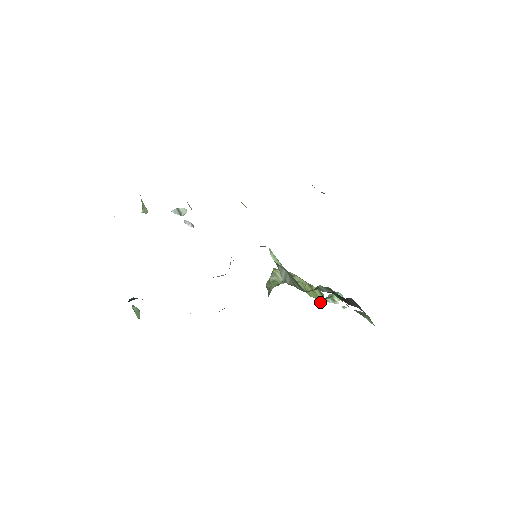
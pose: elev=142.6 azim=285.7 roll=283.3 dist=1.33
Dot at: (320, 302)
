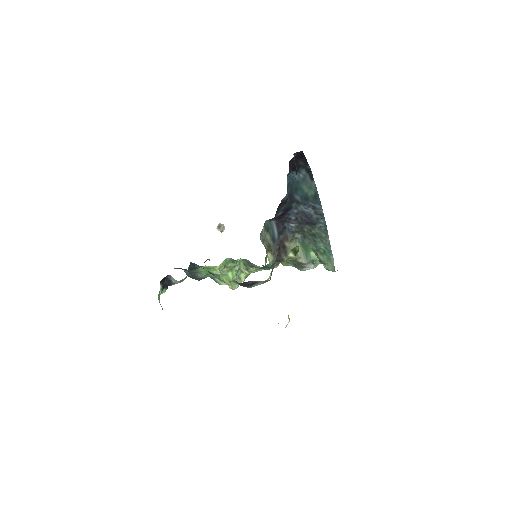
Dot at: occluded
